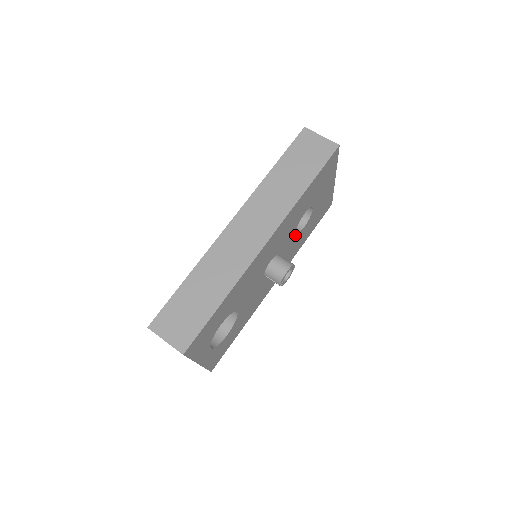
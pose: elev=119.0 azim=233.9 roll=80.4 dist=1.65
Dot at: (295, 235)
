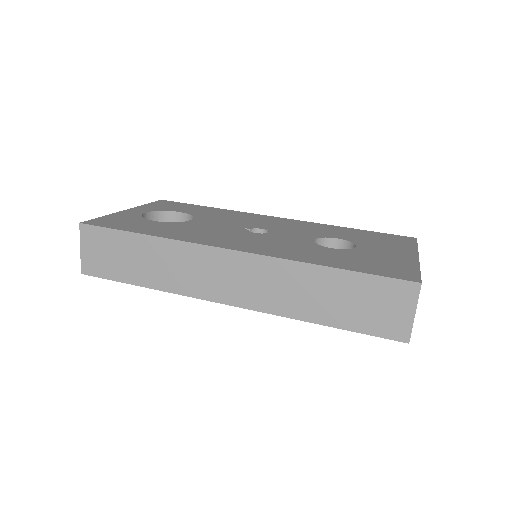
Dot at: occluded
